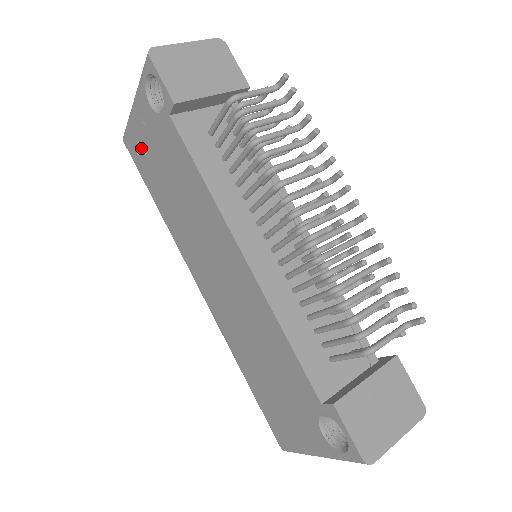
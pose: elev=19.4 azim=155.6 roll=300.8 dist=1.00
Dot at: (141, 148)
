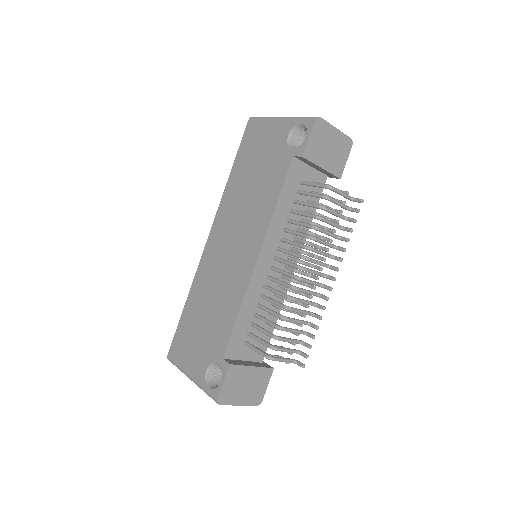
Dot at: (256, 140)
